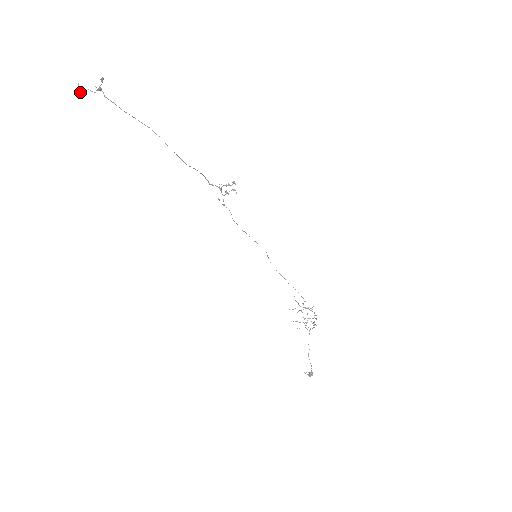
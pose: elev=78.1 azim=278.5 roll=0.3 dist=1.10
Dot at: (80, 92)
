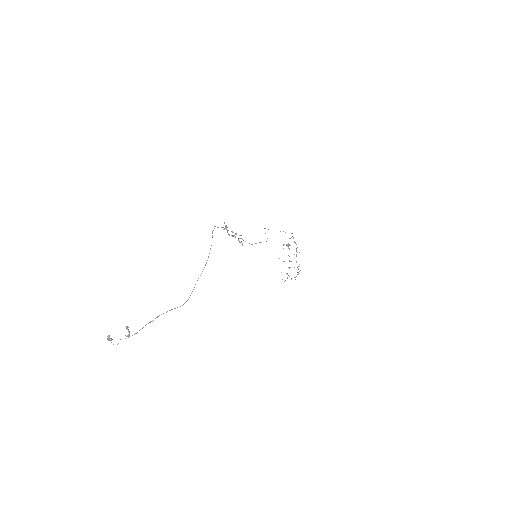
Dot at: occluded
